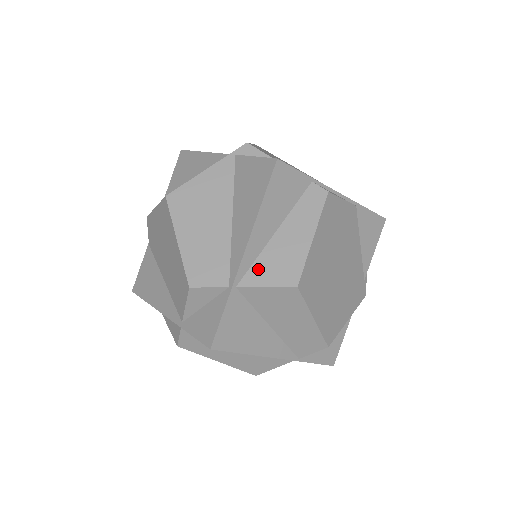
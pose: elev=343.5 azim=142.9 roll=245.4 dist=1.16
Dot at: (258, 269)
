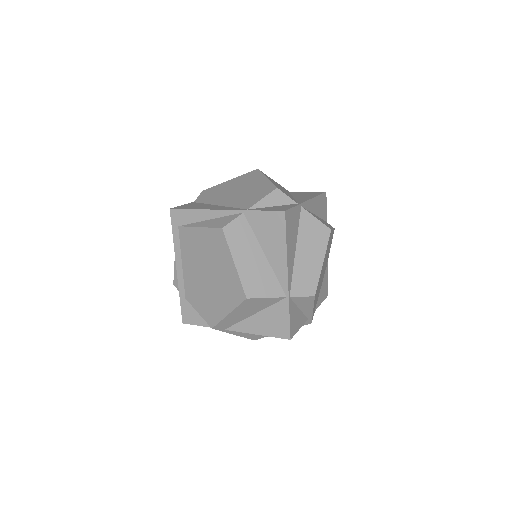
Dot at: occluded
